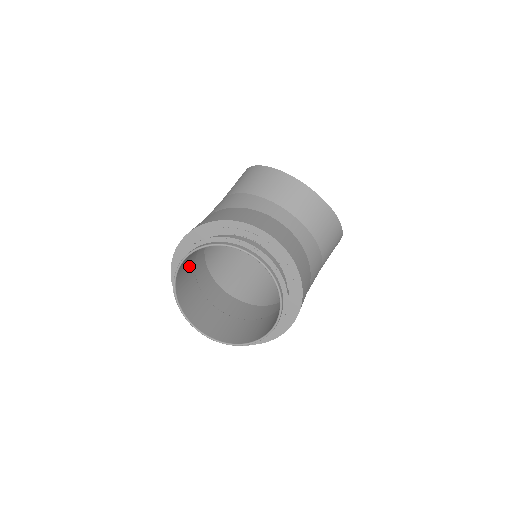
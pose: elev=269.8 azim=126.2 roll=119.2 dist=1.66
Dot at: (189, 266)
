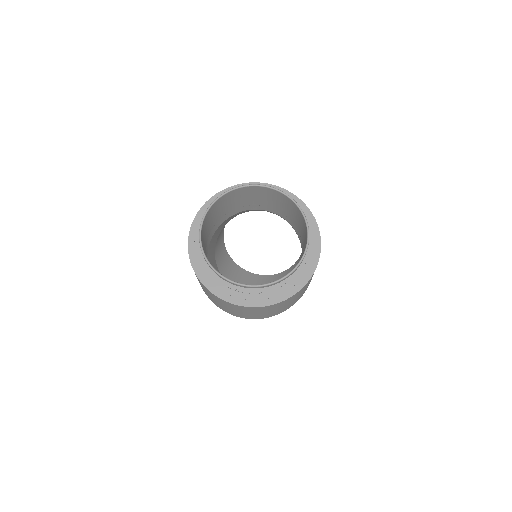
Dot at: (205, 252)
